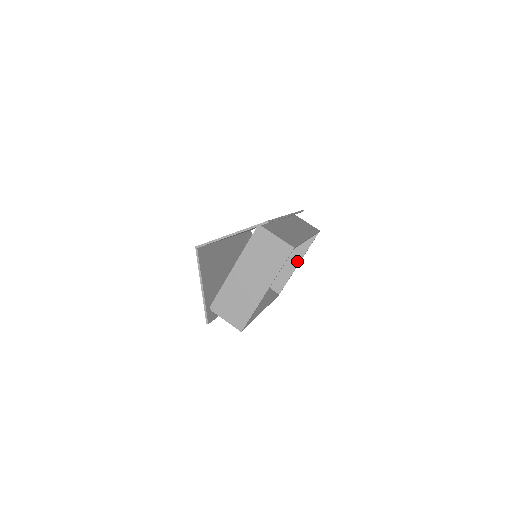
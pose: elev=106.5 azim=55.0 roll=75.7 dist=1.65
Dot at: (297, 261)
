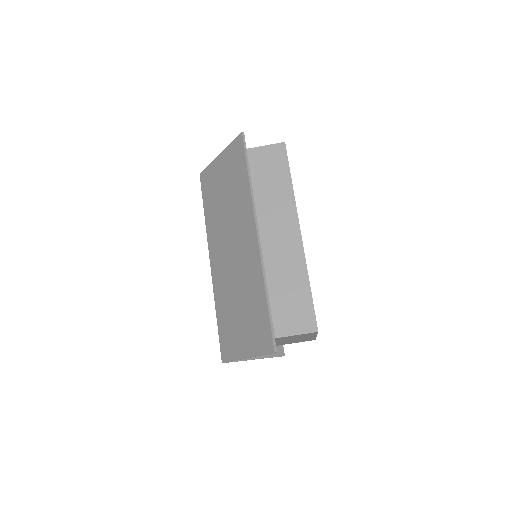
Dot at: occluded
